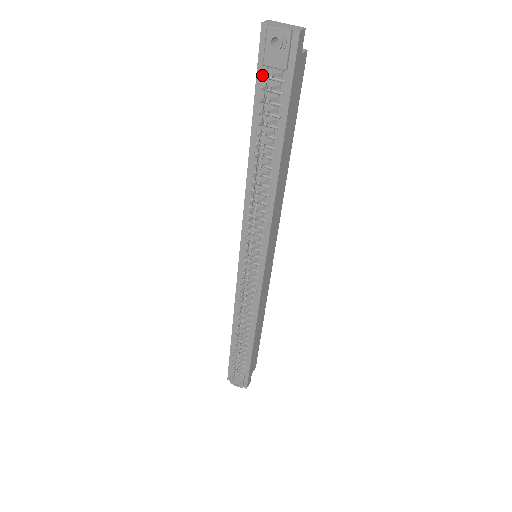
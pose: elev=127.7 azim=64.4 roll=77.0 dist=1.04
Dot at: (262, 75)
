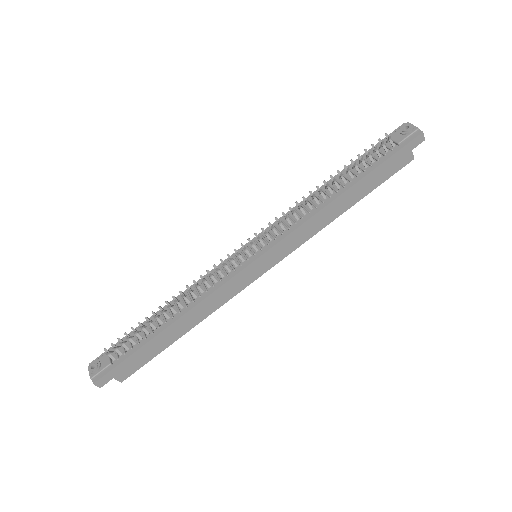
Dot at: occluded
